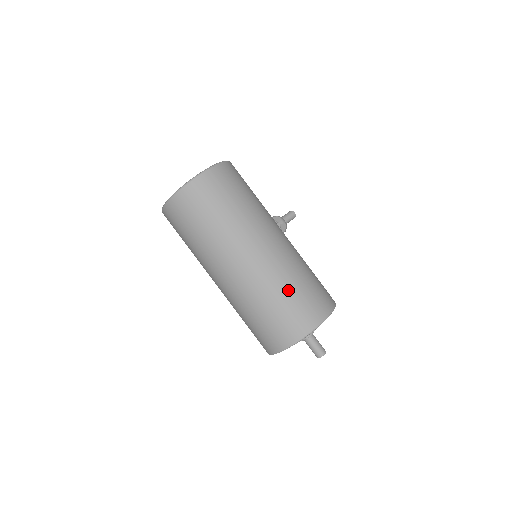
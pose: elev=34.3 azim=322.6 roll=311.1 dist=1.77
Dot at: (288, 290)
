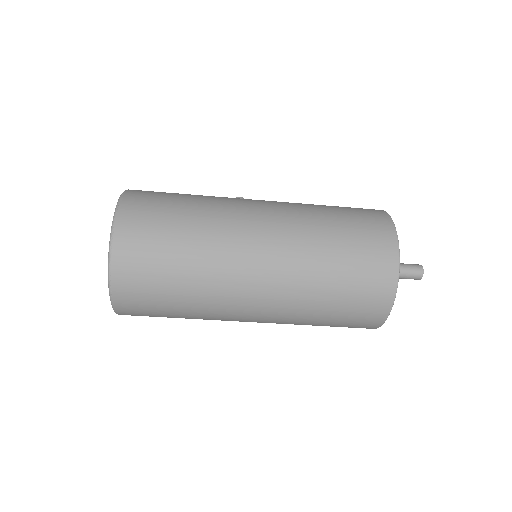
Dot at: (330, 226)
